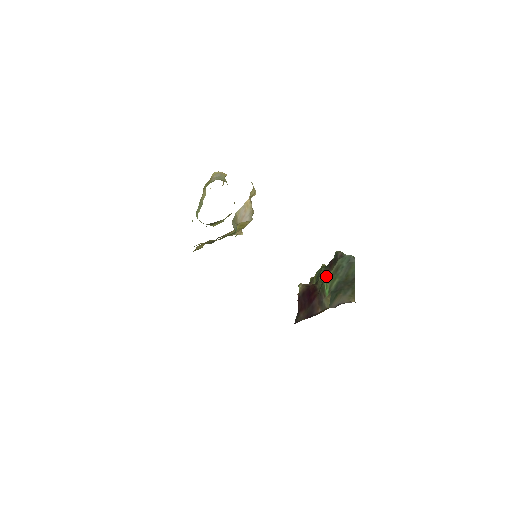
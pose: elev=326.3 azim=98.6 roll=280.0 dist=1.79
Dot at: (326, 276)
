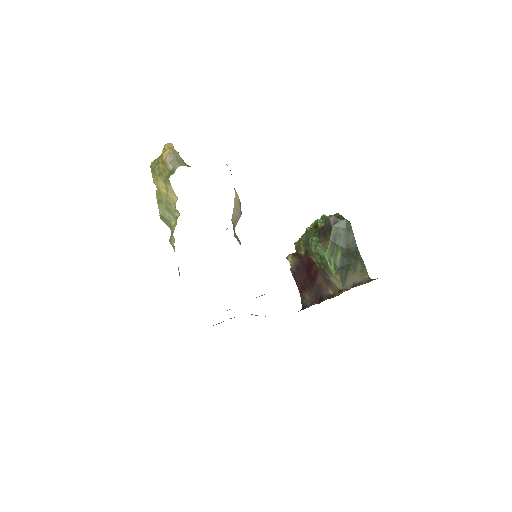
Dot at: (325, 249)
